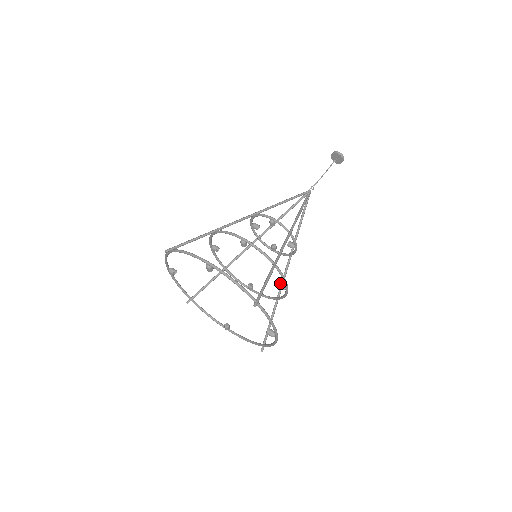
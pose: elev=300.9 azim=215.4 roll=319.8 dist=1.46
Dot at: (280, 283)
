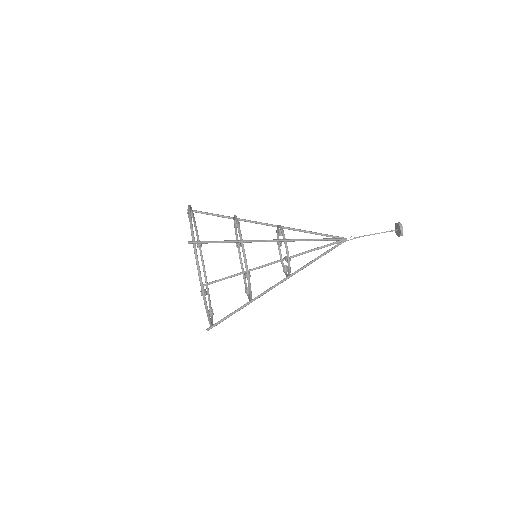
Dot at: occluded
